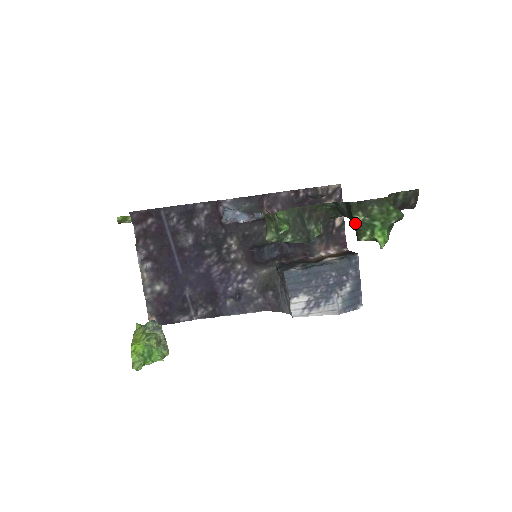
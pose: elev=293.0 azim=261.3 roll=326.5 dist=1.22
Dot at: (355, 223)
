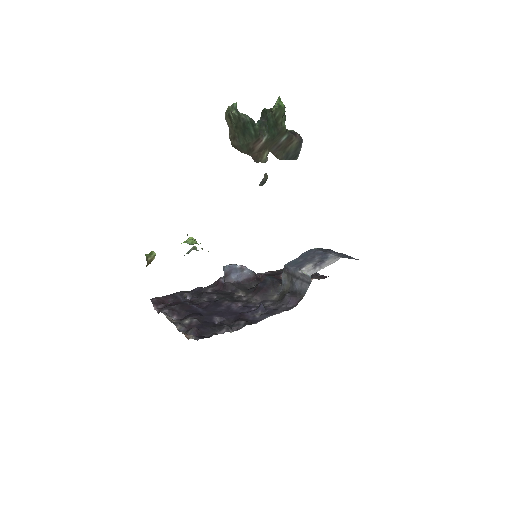
Dot at: (267, 109)
